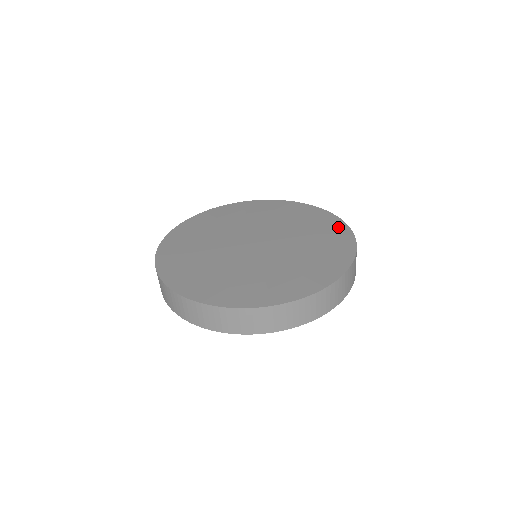
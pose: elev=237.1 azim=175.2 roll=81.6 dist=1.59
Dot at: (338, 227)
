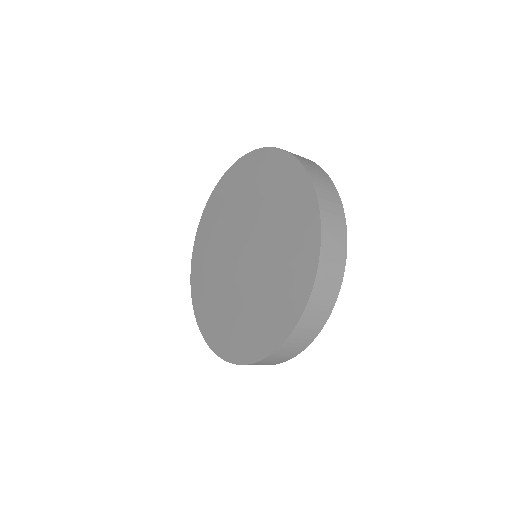
Dot at: (297, 299)
